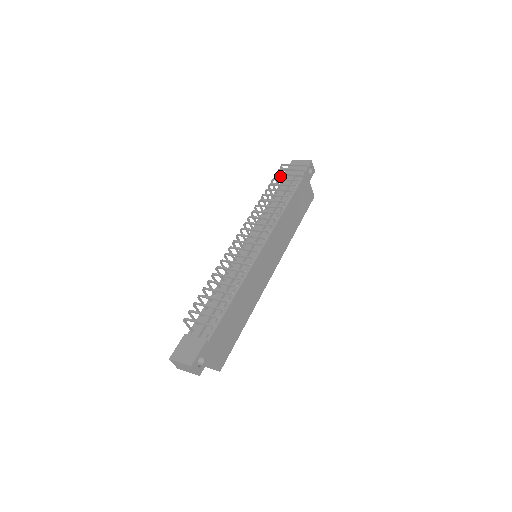
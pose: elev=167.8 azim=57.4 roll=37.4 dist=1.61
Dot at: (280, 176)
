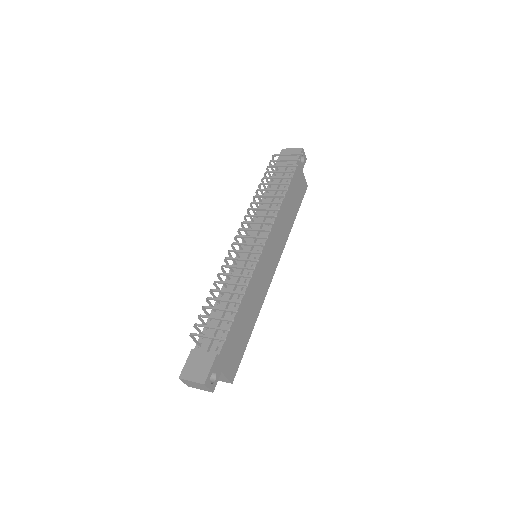
Dot at: (272, 168)
